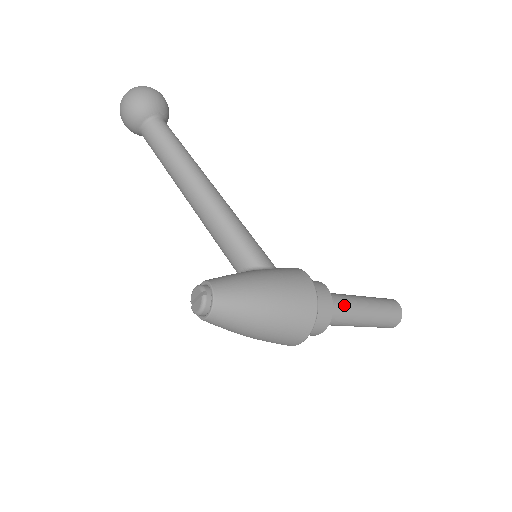
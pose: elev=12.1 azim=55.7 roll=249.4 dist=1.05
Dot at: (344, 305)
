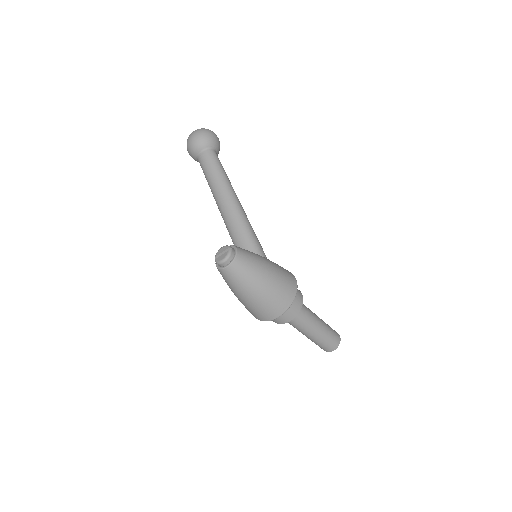
Dot at: (307, 311)
